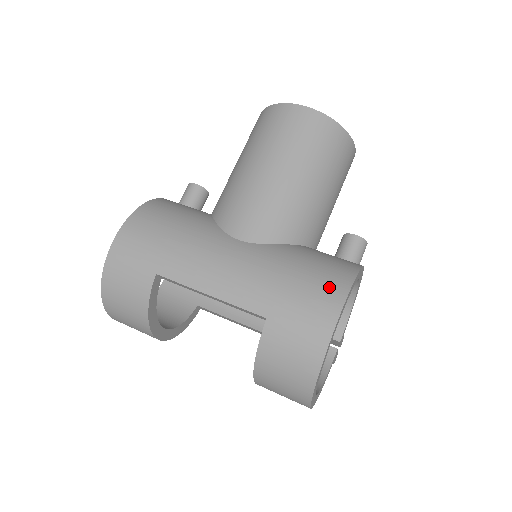
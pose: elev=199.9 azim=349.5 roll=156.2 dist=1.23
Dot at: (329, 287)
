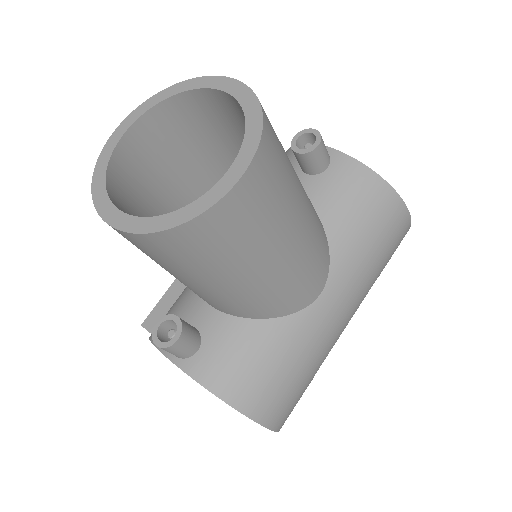
Dot at: (393, 215)
